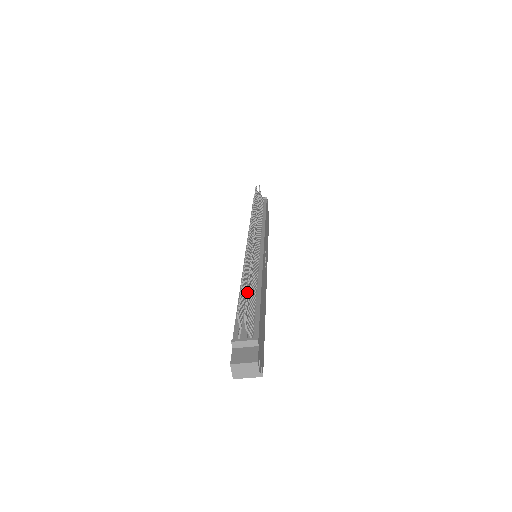
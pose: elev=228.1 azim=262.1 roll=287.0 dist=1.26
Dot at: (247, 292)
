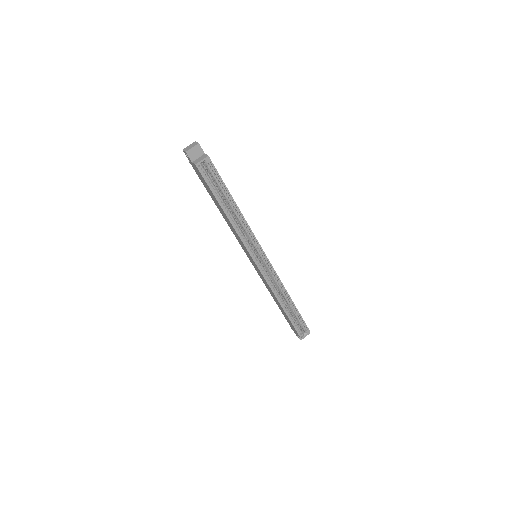
Dot at: occluded
